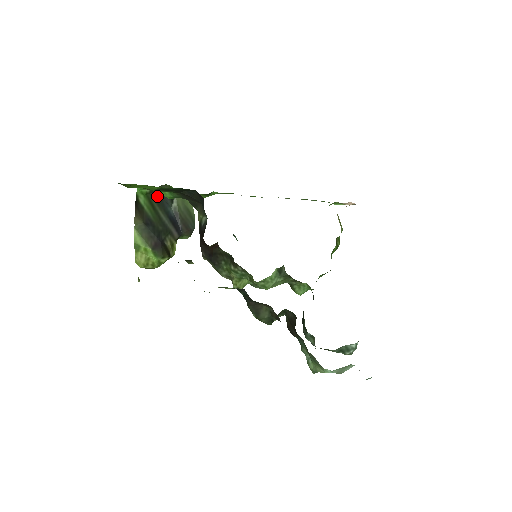
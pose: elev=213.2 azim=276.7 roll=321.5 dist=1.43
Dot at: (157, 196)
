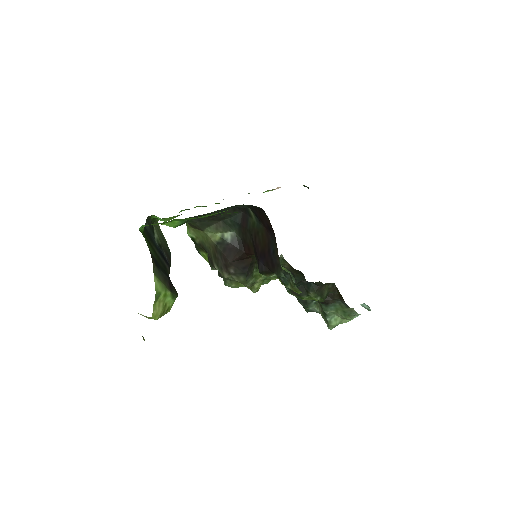
Dot at: (146, 231)
